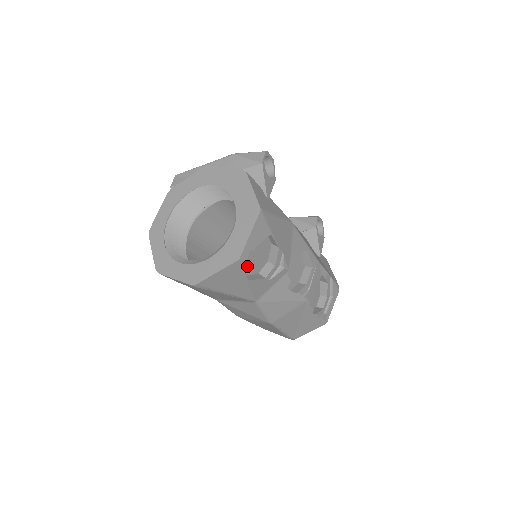
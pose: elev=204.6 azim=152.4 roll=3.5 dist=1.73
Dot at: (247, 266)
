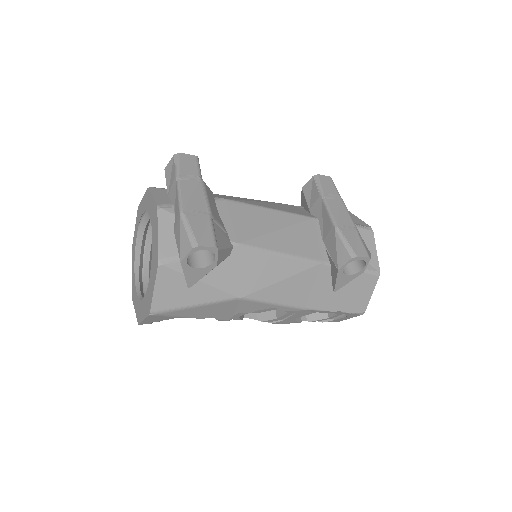
Dot at: occluded
